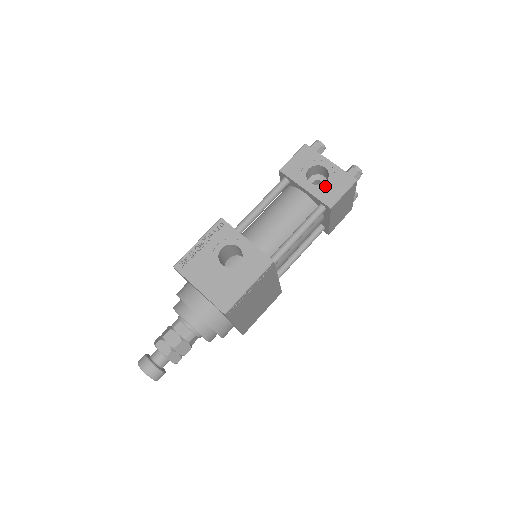
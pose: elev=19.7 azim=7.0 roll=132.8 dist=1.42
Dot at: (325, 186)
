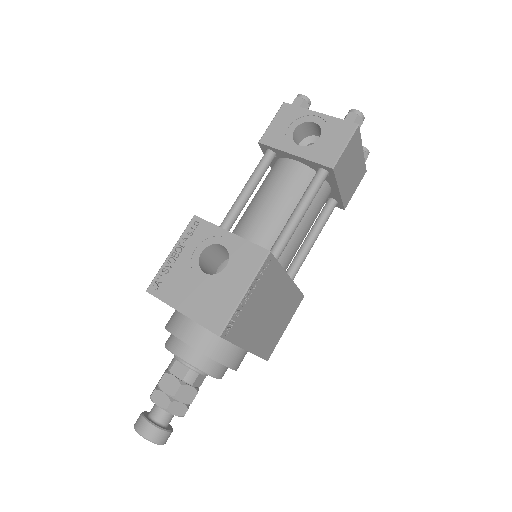
Dot at: (319, 144)
